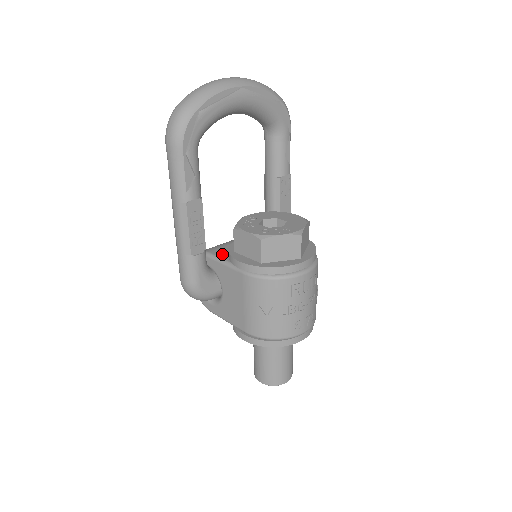
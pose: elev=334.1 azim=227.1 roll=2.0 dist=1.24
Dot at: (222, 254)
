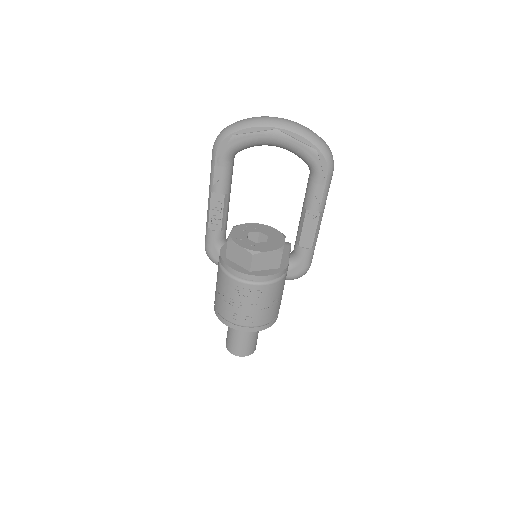
Dot at: occluded
